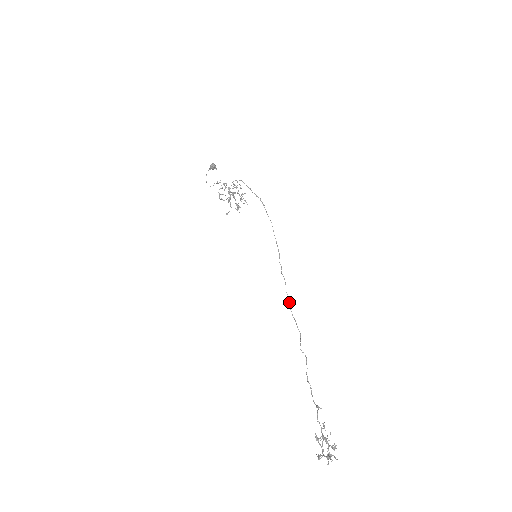
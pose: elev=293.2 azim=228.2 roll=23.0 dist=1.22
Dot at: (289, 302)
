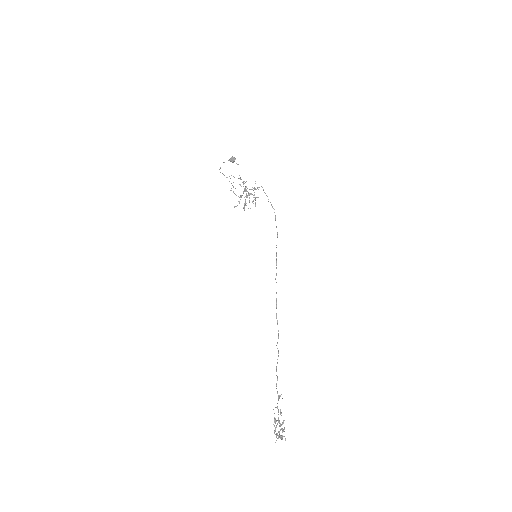
Dot at: (276, 305)
